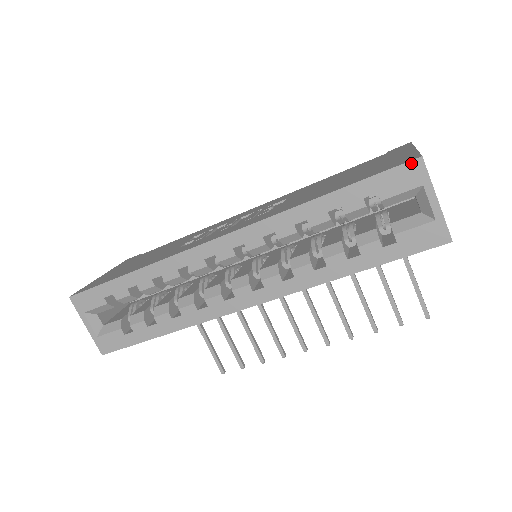
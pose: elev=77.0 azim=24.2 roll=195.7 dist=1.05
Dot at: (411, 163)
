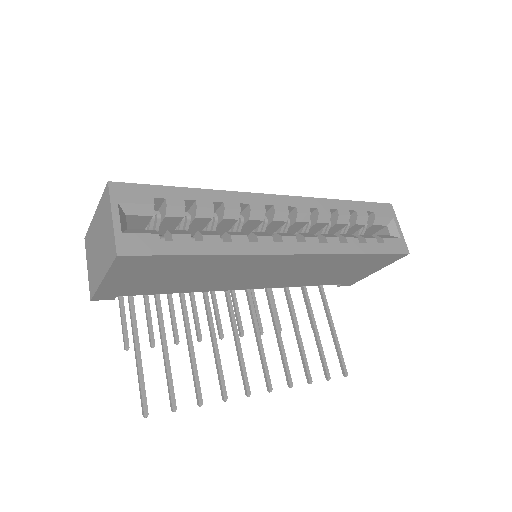
Dot at: (387, 204)
